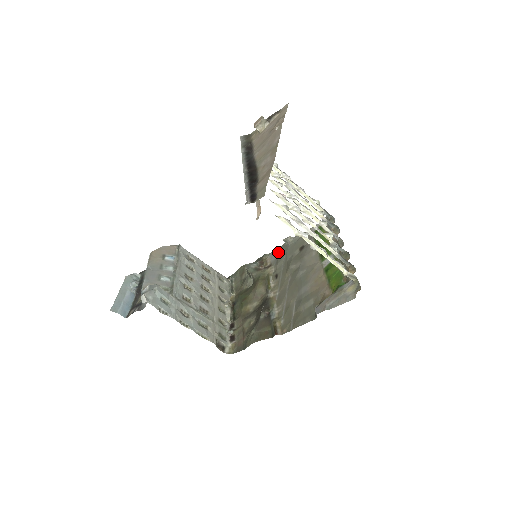
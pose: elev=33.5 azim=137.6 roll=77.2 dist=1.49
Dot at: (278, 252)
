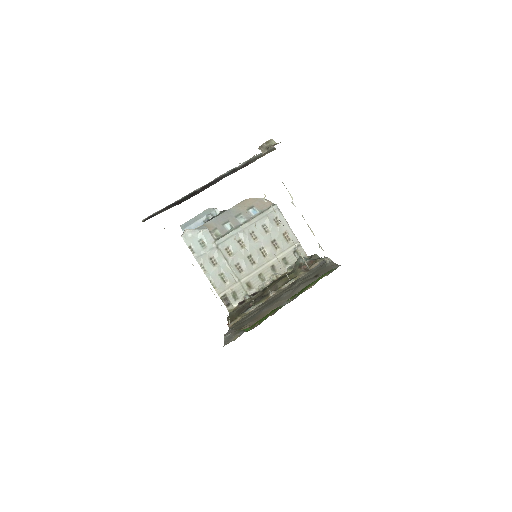
Dot at: (322, 264)
